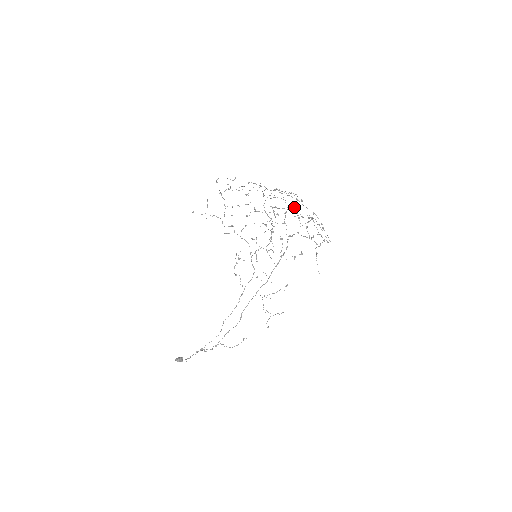
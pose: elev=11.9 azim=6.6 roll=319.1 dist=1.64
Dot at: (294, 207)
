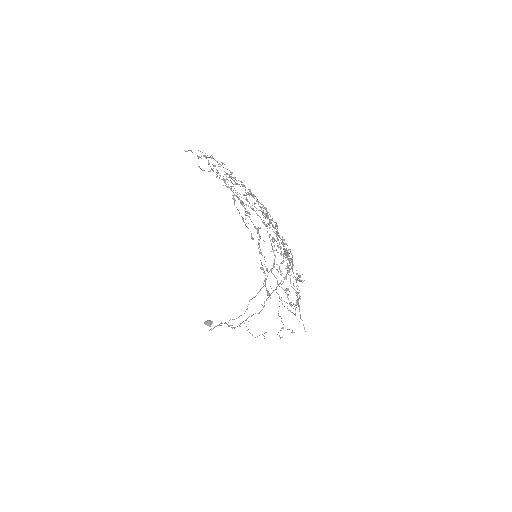
Dot at: occluded
